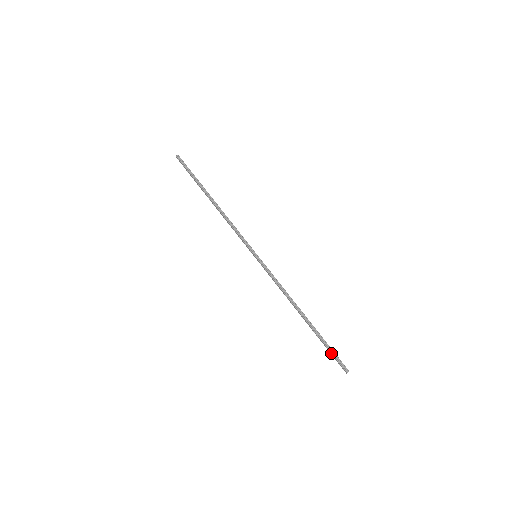
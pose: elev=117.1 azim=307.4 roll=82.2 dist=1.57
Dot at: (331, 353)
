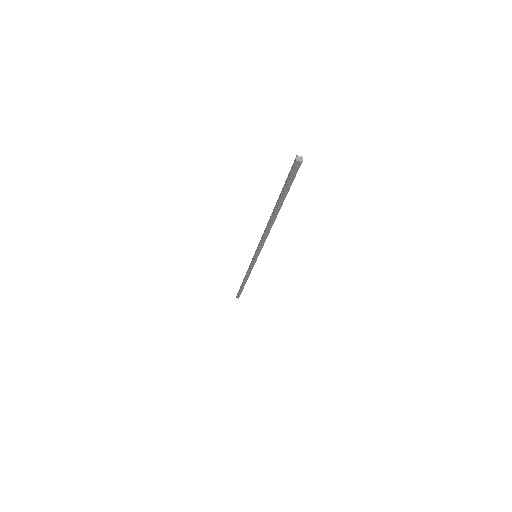
Dot at: (238, 293)
